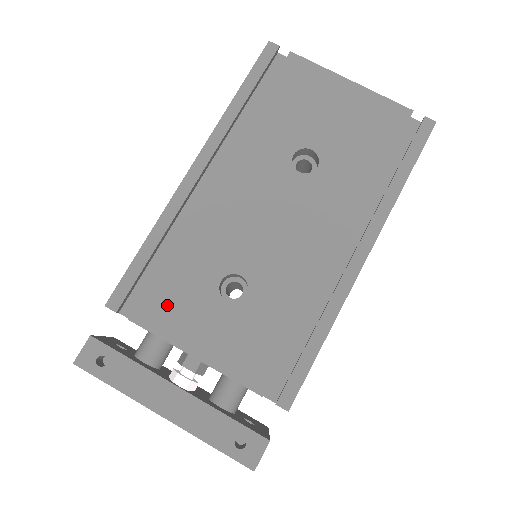
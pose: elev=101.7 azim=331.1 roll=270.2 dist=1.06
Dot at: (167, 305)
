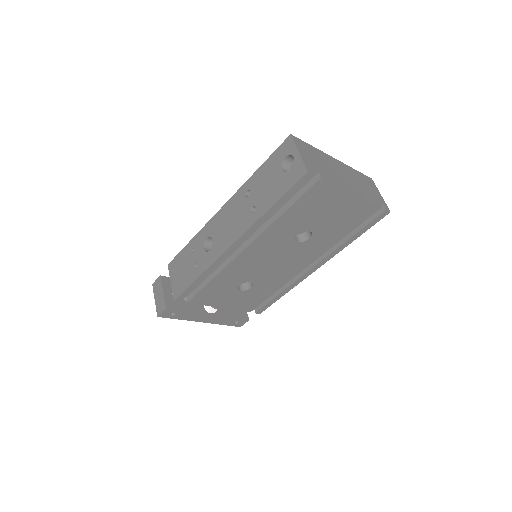
Dot at: (209, 296)
